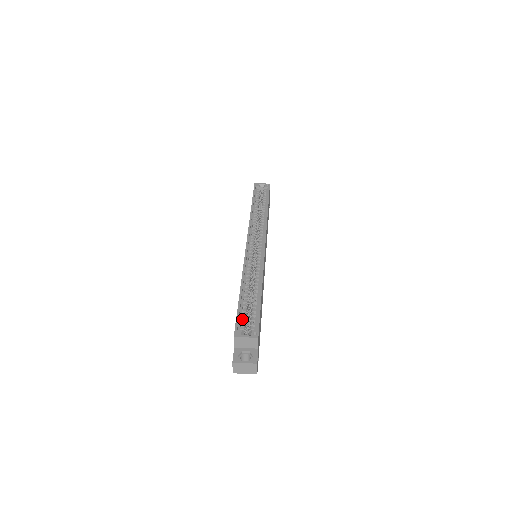
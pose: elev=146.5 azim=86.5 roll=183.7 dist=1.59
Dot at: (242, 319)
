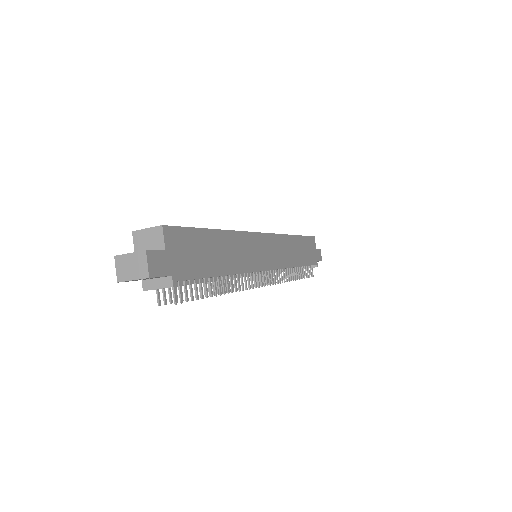
Dot at: occluded
